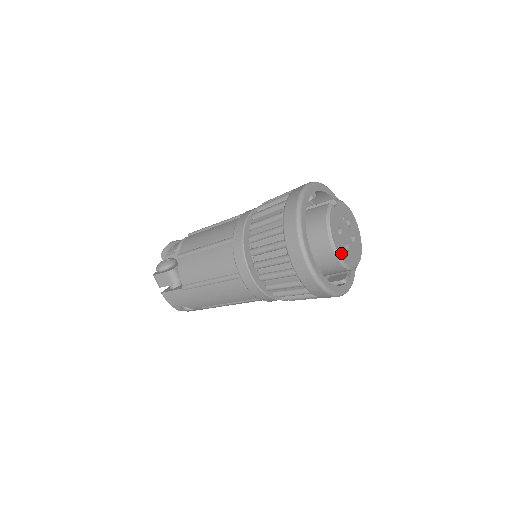
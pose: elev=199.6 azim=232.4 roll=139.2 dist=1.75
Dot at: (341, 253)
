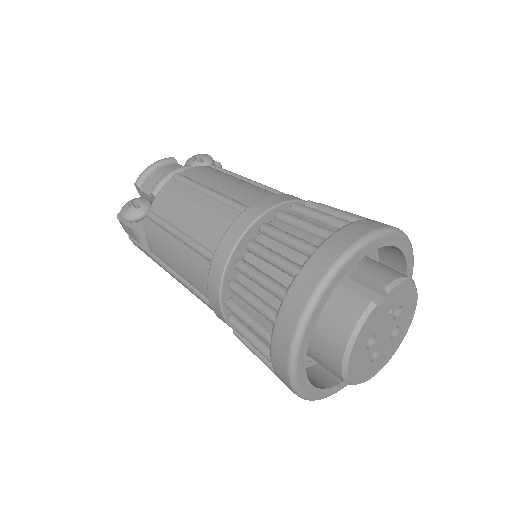
Dot at: (356, 374)
